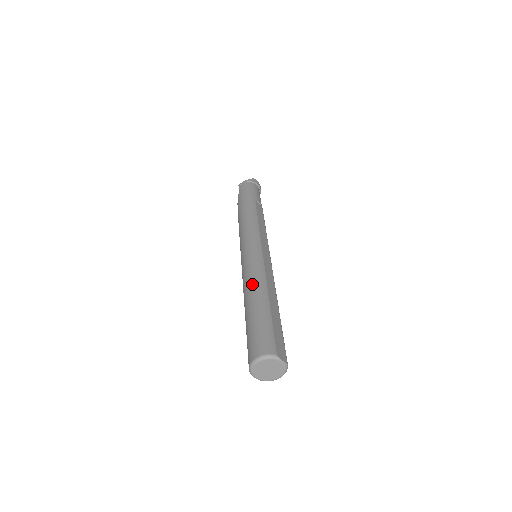
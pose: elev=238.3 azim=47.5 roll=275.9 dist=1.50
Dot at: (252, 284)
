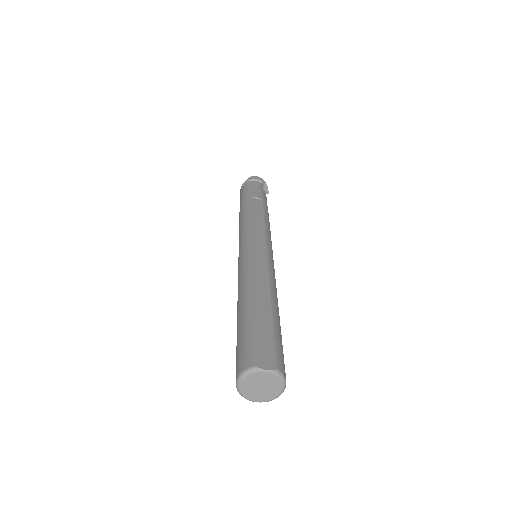
Dot at: (239, 291)
